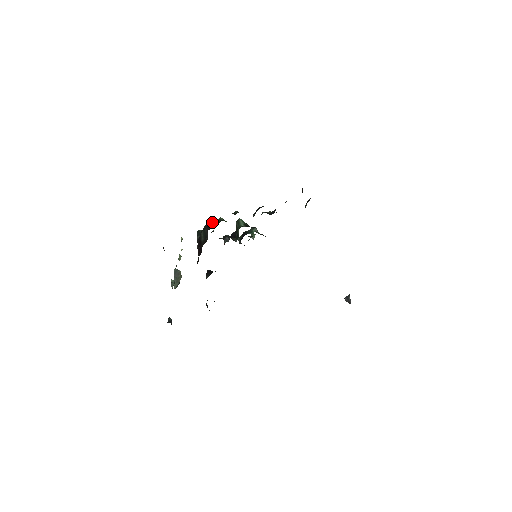
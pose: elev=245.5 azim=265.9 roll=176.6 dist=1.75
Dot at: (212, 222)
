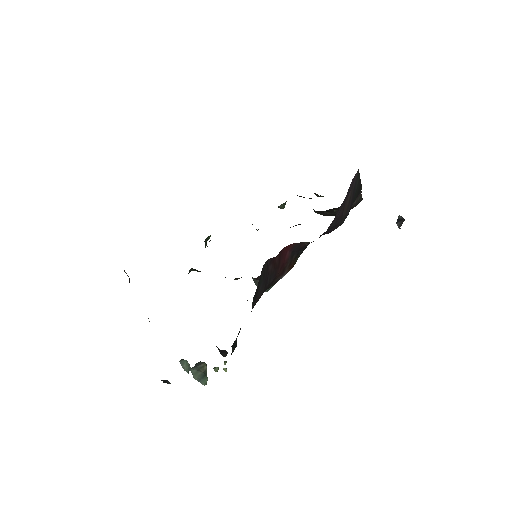
Dot at: occluded
